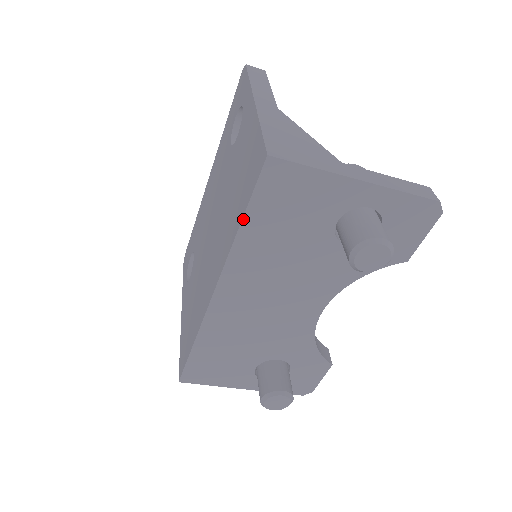
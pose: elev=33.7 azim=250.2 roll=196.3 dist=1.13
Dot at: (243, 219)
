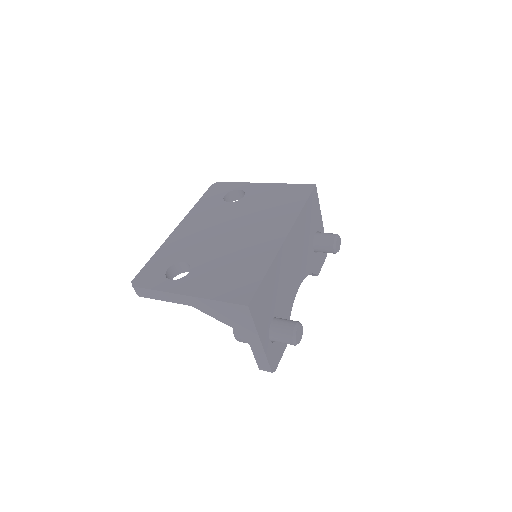
Dot at: (305, 204)
